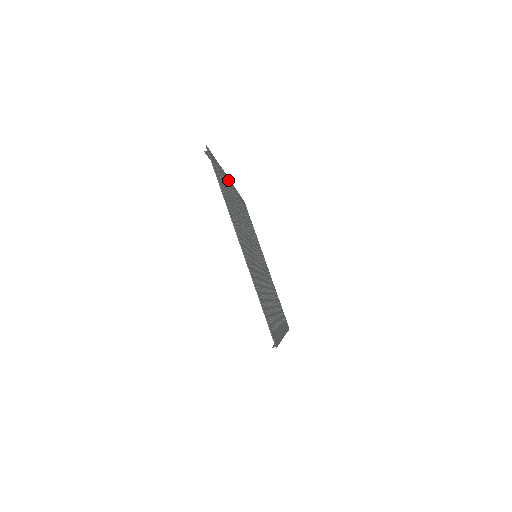
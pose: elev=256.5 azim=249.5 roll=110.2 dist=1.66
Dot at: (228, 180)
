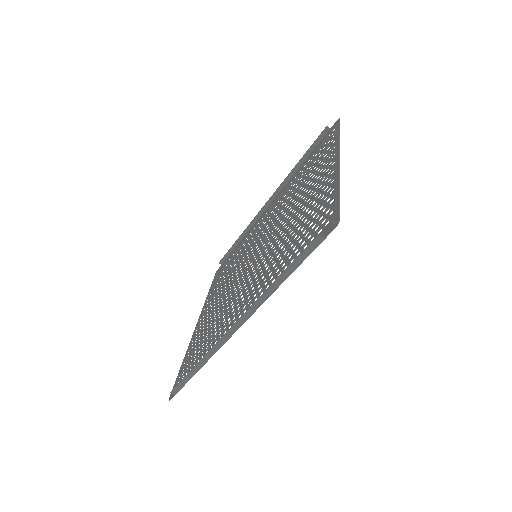
Dot at: (279, 195)
